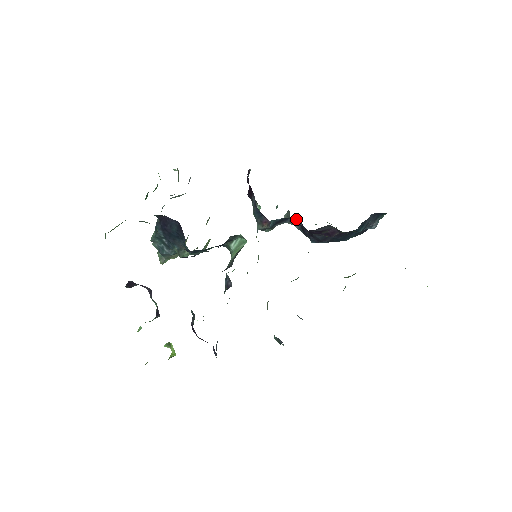
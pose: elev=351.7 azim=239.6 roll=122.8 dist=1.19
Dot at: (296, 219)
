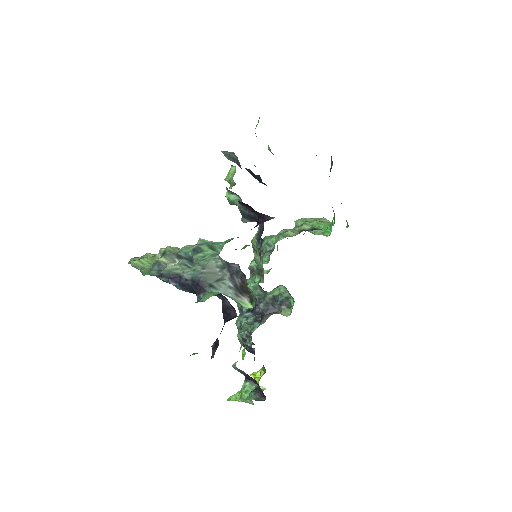
Dot at: occluded
